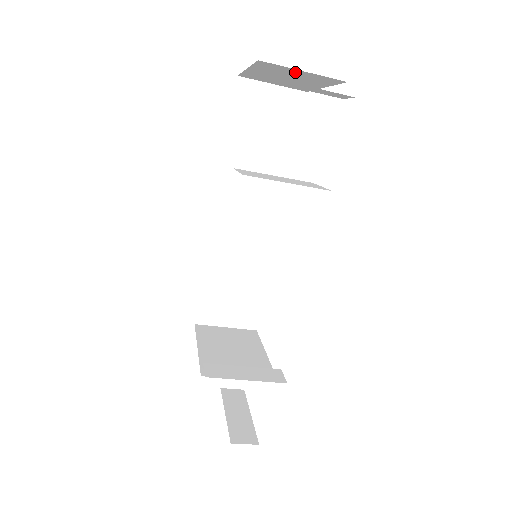
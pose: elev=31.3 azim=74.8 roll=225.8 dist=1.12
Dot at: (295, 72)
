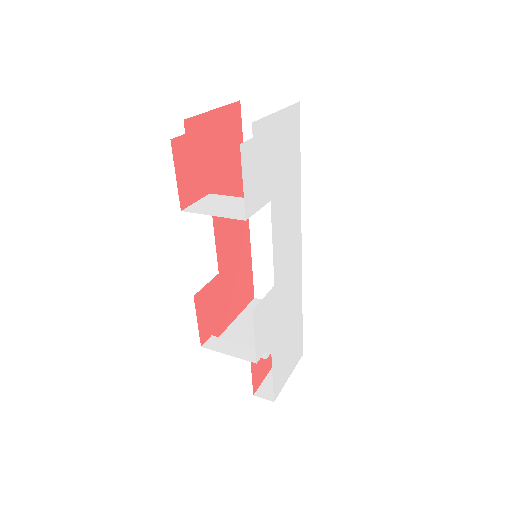
Dot at: occluded
